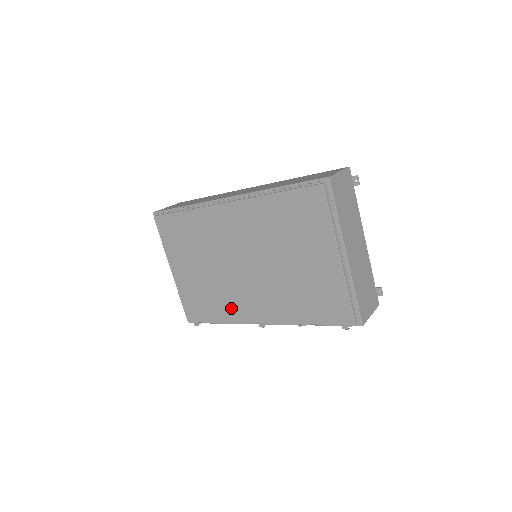
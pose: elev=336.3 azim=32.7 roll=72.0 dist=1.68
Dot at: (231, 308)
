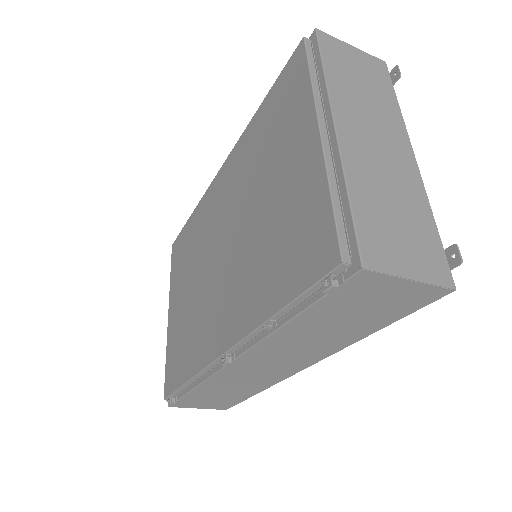
Dot at: (200, 342)
